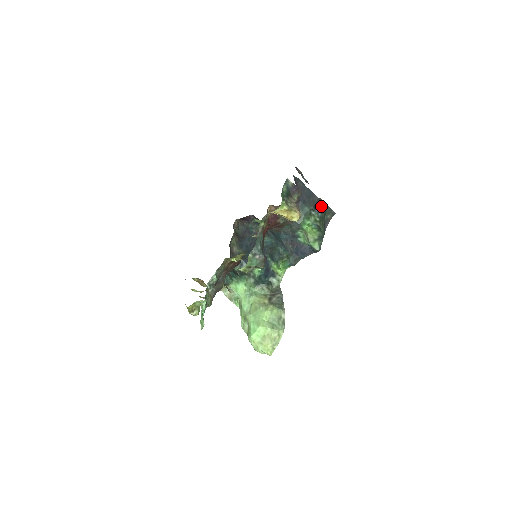
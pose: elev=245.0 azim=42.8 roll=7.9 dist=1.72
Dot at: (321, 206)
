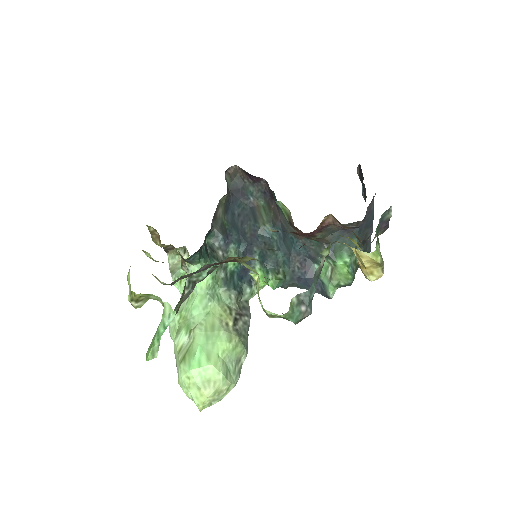
Dot at: (367, 244)
